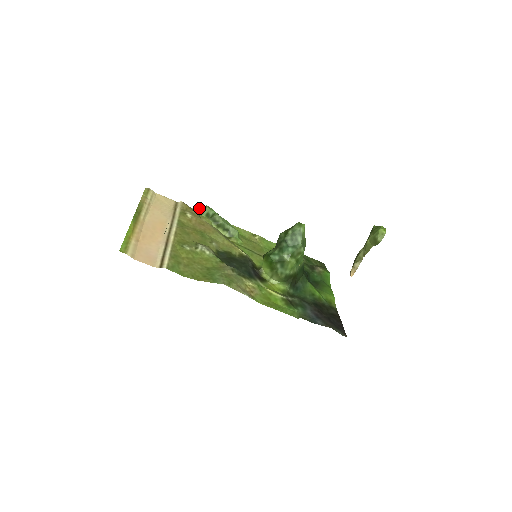
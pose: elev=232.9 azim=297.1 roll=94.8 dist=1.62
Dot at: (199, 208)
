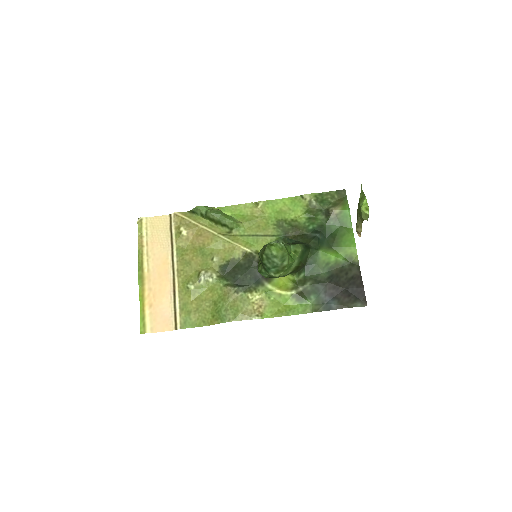
Dot at: (192, 210)
